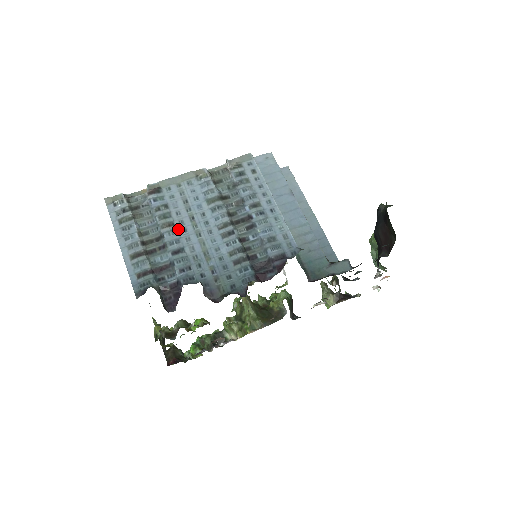
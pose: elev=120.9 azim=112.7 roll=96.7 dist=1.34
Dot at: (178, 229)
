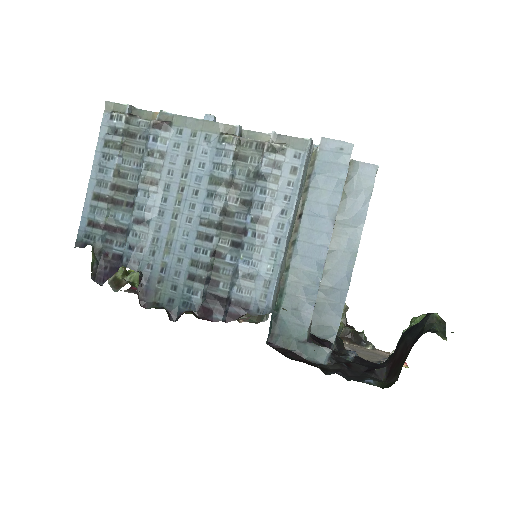
Dot at: (158, 193)
